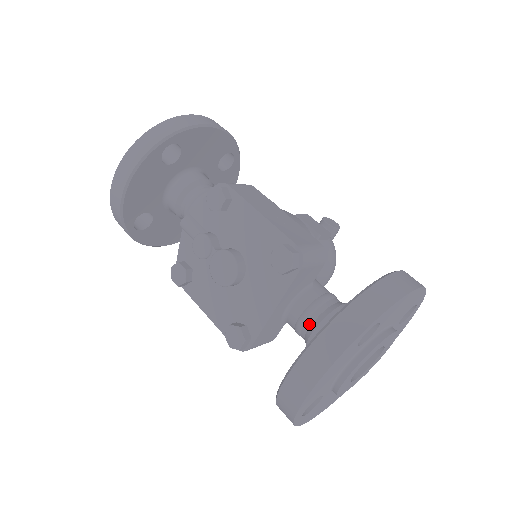
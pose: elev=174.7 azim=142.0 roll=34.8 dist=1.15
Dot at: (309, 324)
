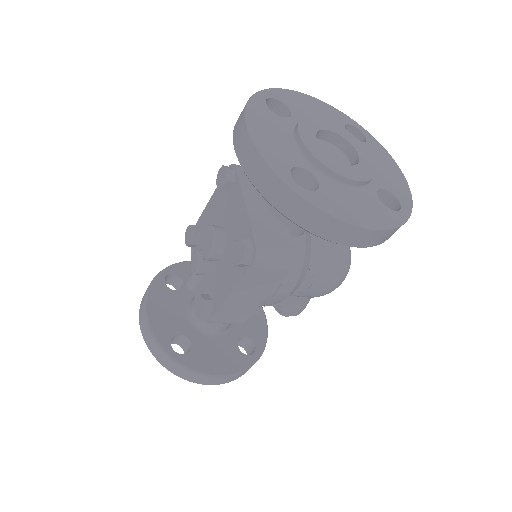
Dot at: occluded
